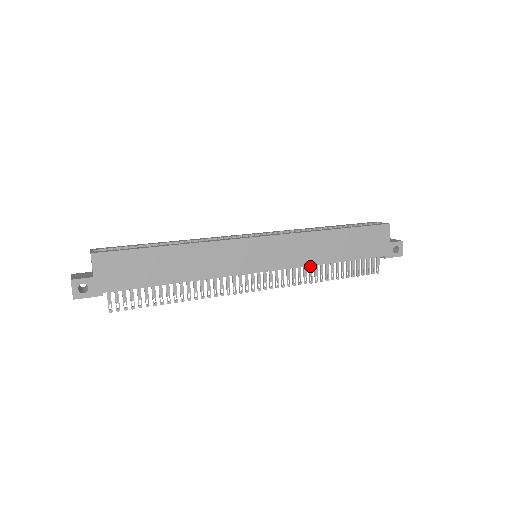
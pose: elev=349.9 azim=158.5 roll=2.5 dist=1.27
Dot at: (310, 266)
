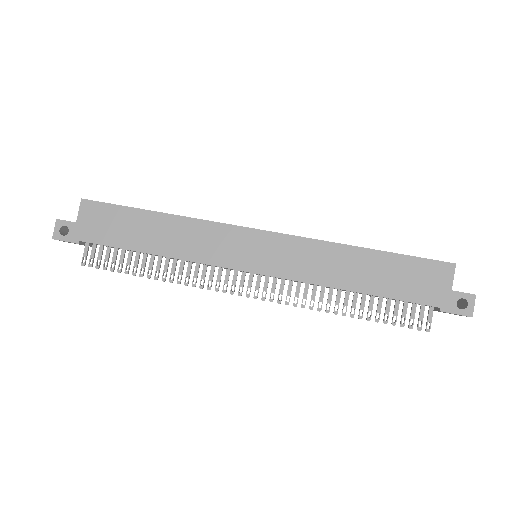
Dot at: (322, 288)
